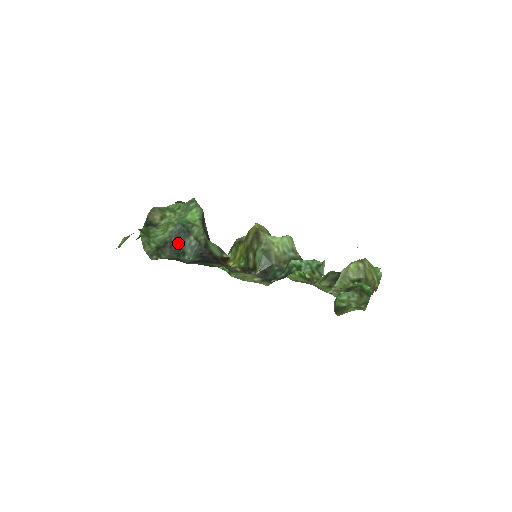
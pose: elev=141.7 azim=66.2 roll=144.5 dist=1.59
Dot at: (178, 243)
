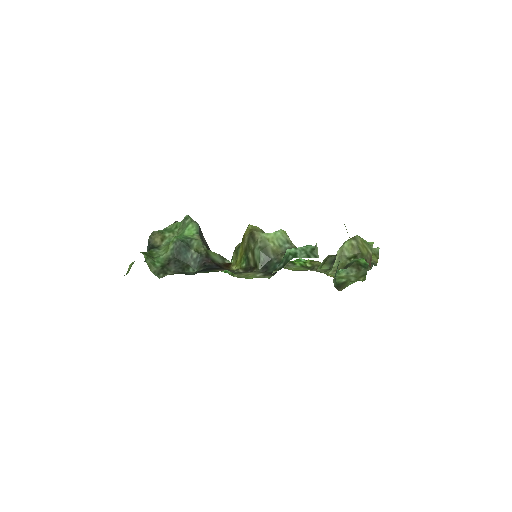
Dot at: (181, 258)
